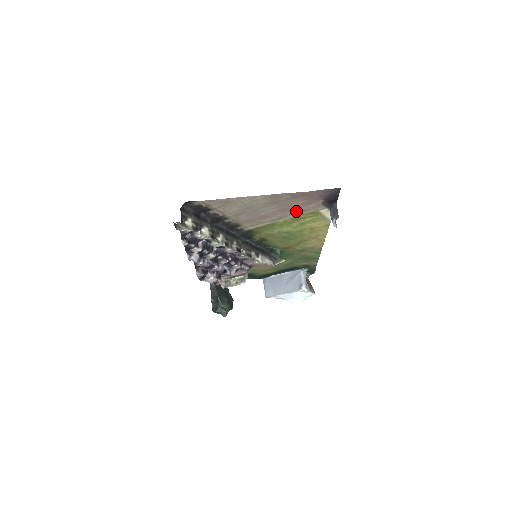
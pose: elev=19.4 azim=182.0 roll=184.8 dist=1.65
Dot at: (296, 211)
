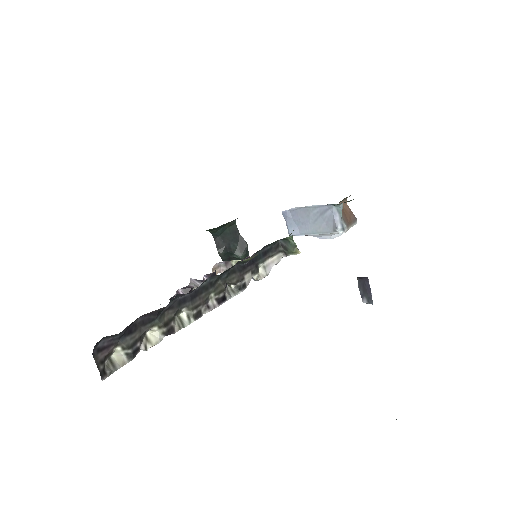
Dot at: occluded
